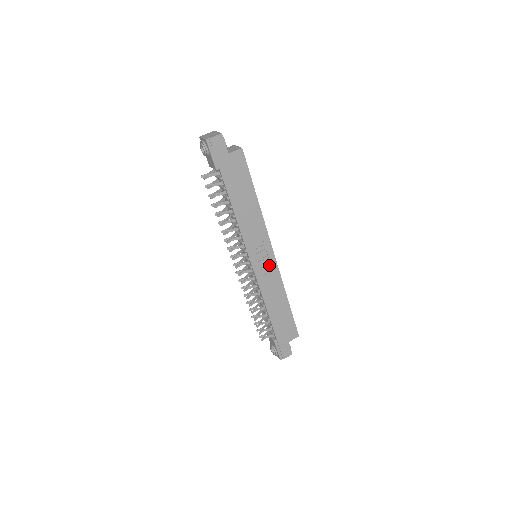
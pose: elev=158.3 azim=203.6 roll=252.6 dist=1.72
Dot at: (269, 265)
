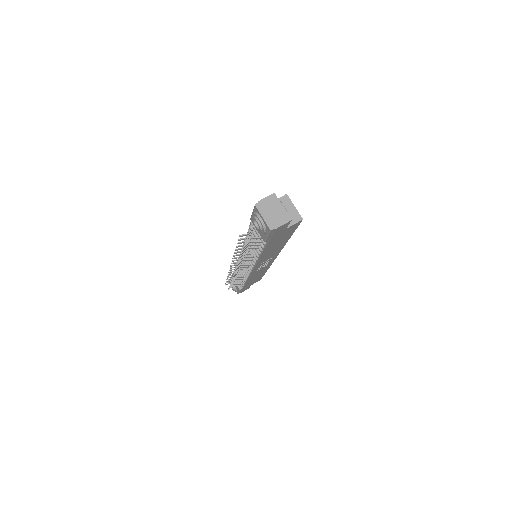
Dot at: (267, 264)
